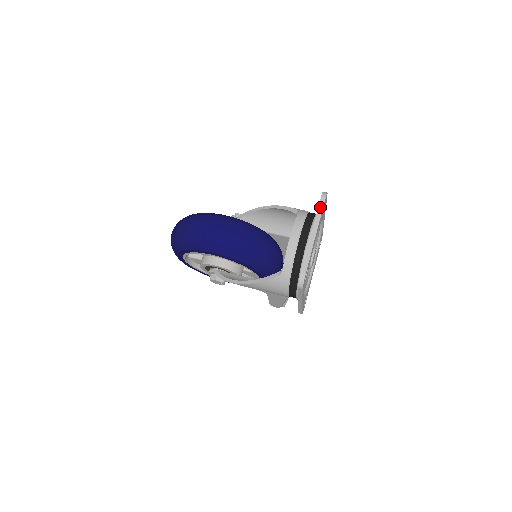
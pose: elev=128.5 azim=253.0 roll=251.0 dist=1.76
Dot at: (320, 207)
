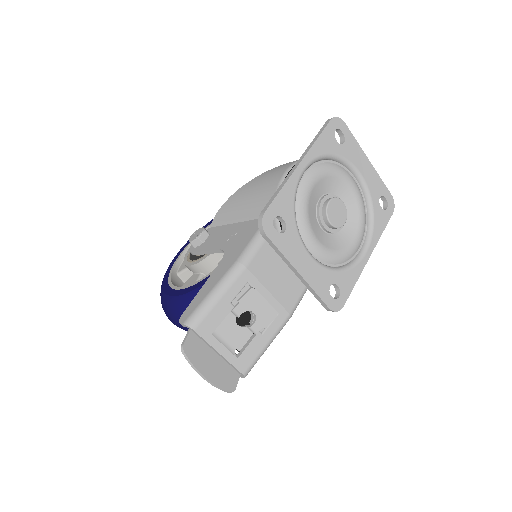
Dot at: (383, 187)
